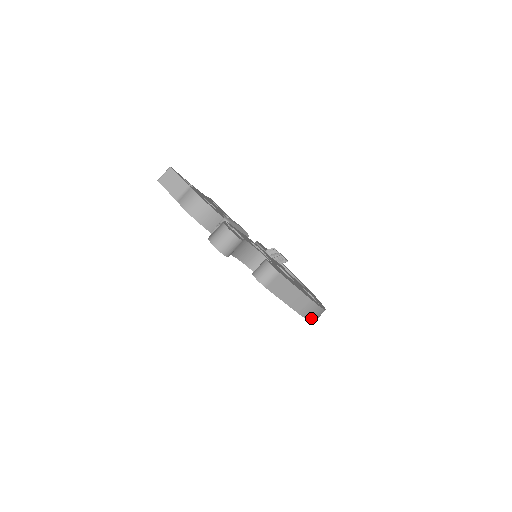
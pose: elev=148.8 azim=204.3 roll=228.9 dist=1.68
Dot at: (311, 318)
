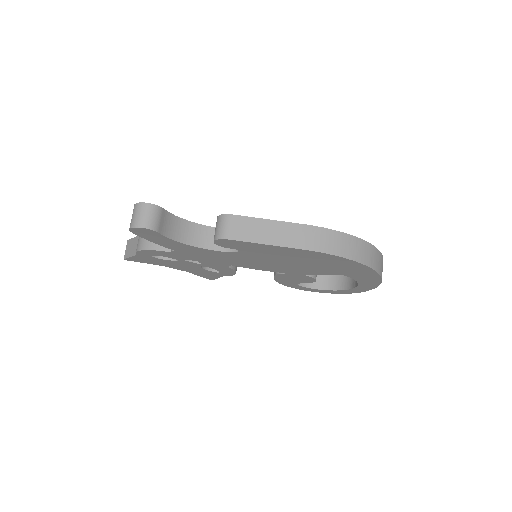
Dot at: (339, 252)
